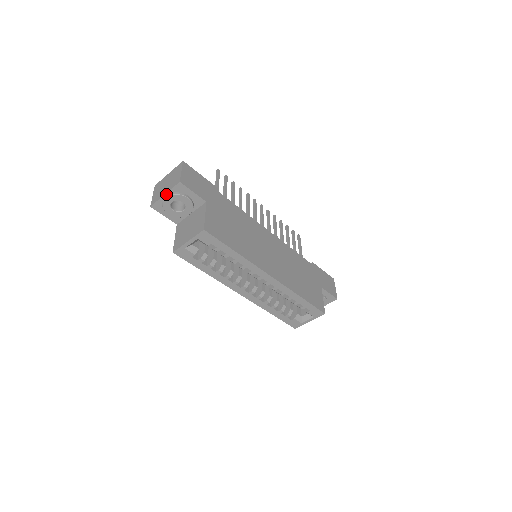
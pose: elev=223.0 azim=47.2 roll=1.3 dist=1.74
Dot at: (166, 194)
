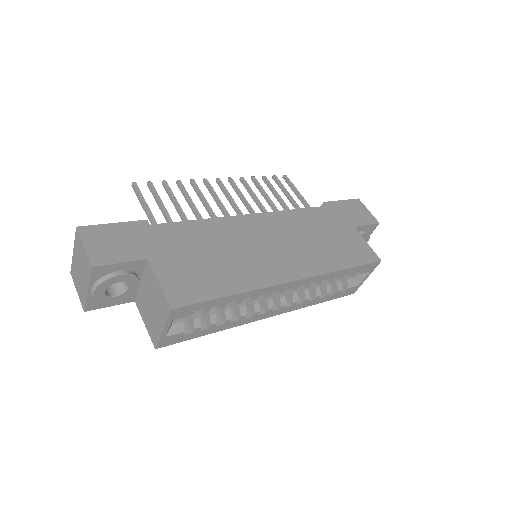
Dot at: (89, 289)
